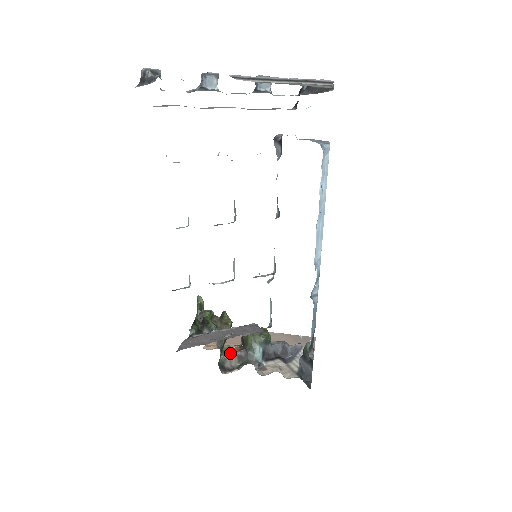
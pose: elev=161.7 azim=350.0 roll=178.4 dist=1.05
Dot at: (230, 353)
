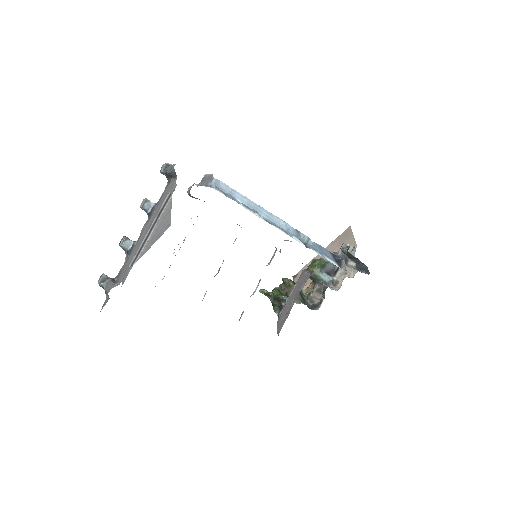
Dot at: (310, 295)
